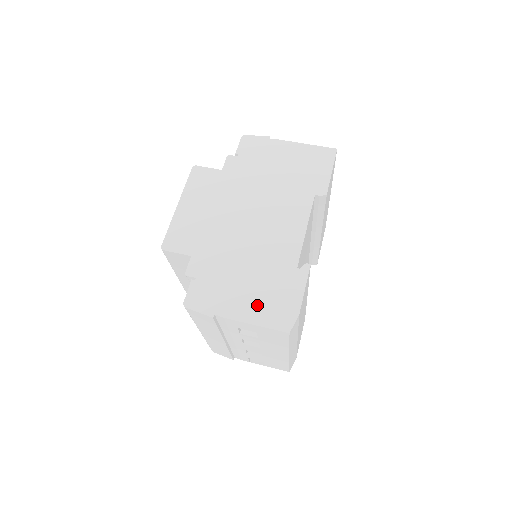
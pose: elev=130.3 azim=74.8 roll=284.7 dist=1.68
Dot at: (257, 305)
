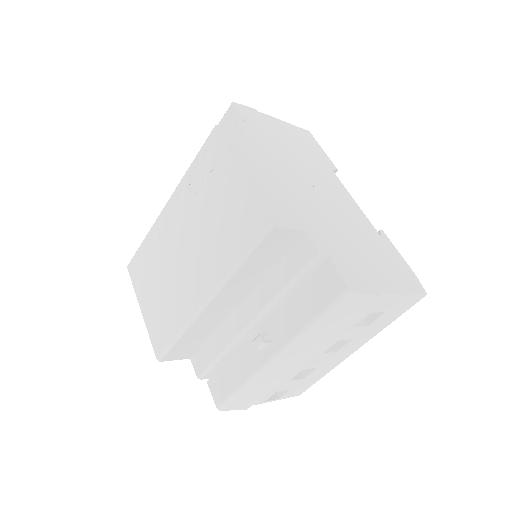
Dot at: (391, 274)
